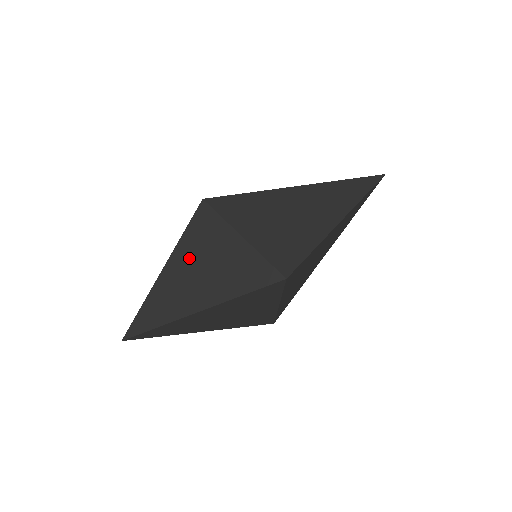
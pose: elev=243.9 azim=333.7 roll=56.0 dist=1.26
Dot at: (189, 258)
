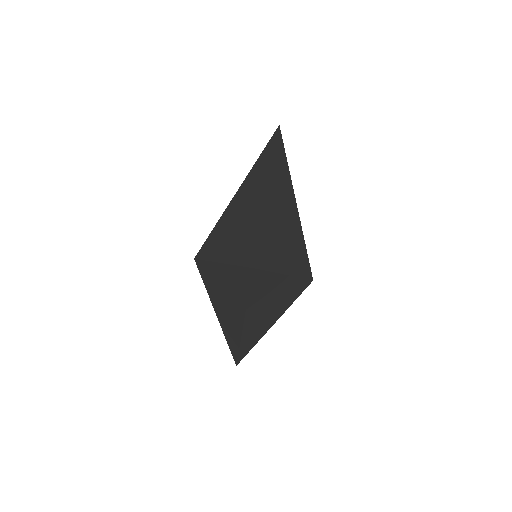
Dot at: (217, 296)
